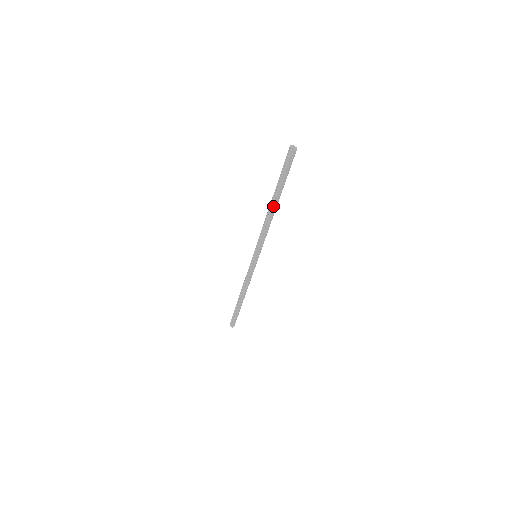
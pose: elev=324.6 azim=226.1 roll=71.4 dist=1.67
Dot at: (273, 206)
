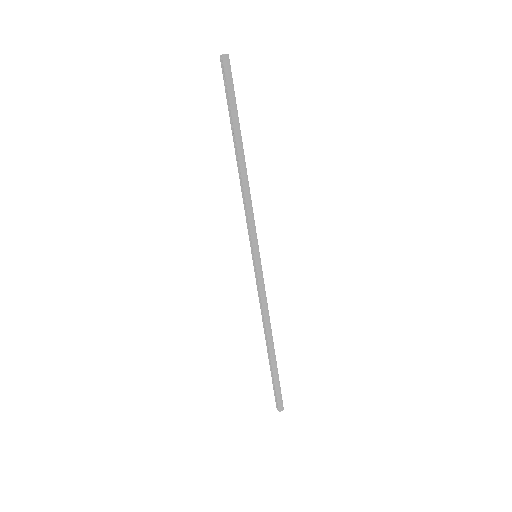
Dot at: (237, 156)
